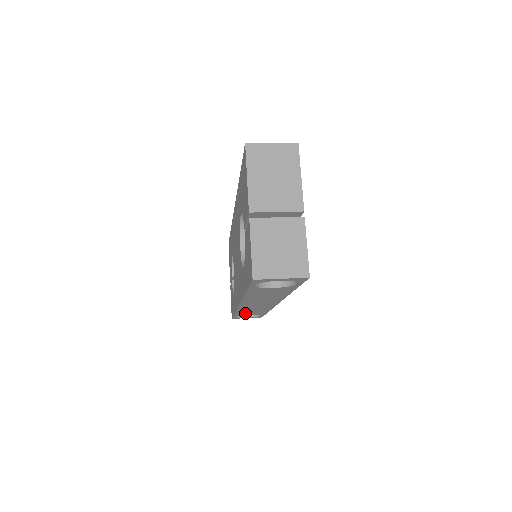
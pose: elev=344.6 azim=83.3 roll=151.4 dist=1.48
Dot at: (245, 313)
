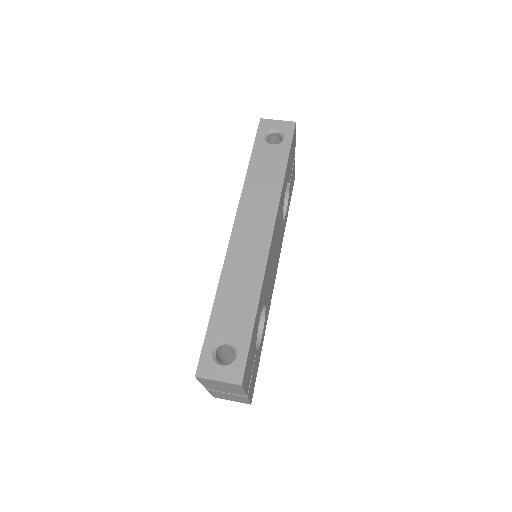
Dot at: occluded
